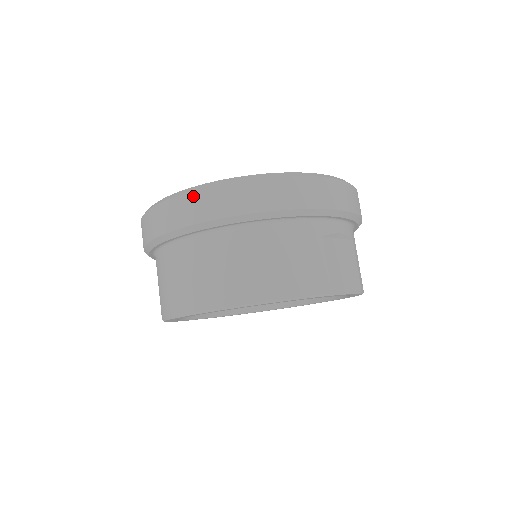
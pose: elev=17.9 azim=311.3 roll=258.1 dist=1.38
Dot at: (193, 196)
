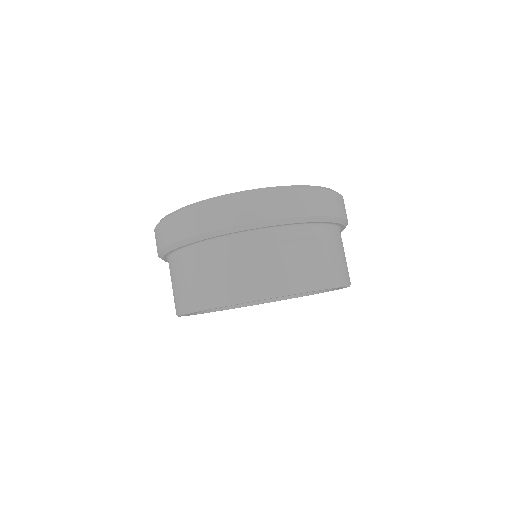
Dot at: (169, 221)
